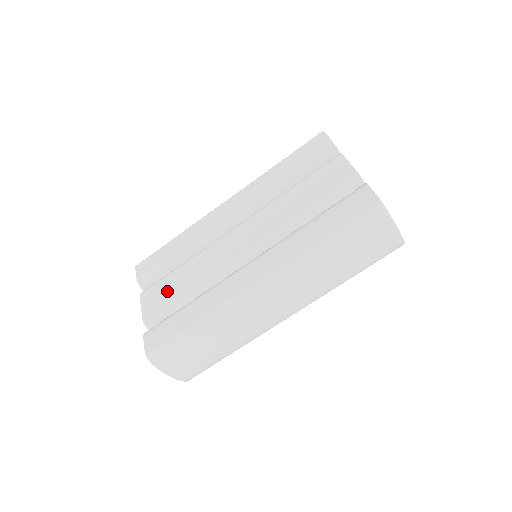
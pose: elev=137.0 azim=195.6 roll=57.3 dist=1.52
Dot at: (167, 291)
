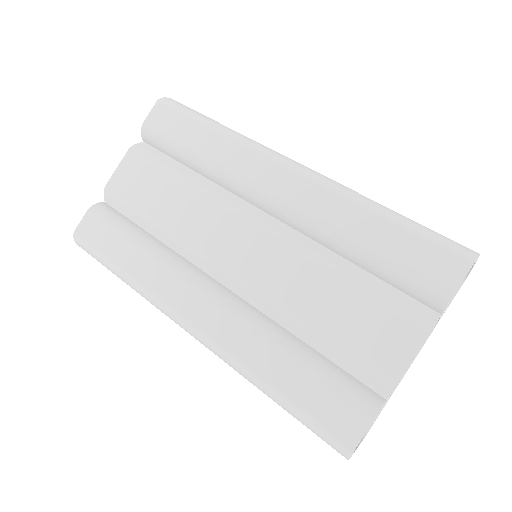
Dot at: (145, 189)
